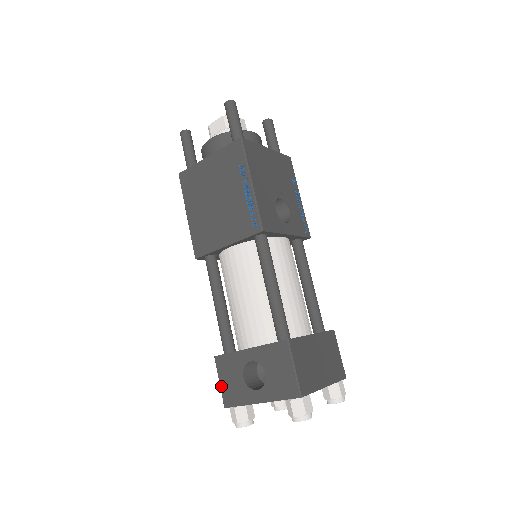
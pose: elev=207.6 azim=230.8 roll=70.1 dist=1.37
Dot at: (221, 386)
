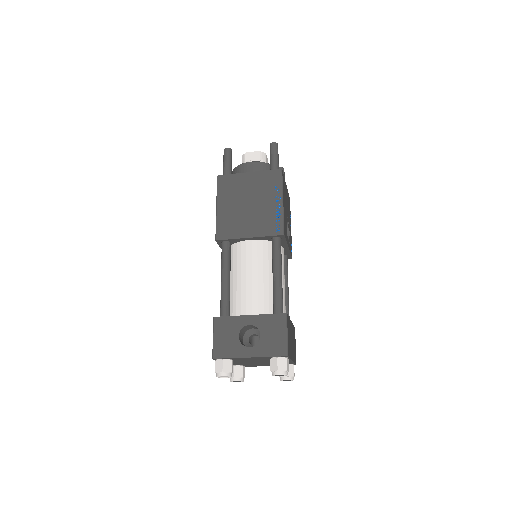
Dot at: (214, 341)
